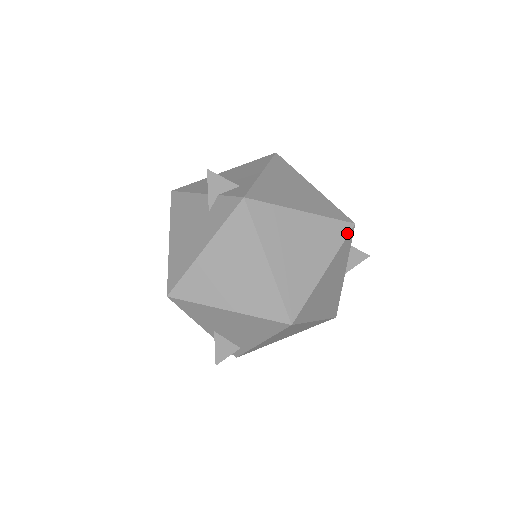
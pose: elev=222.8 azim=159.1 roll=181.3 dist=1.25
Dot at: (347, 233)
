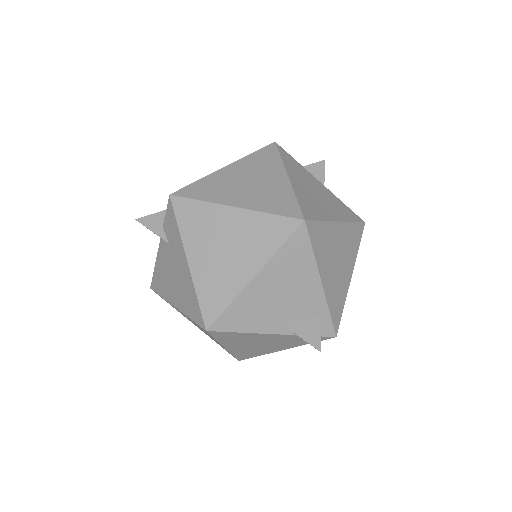
Dot at: (275, 149)
